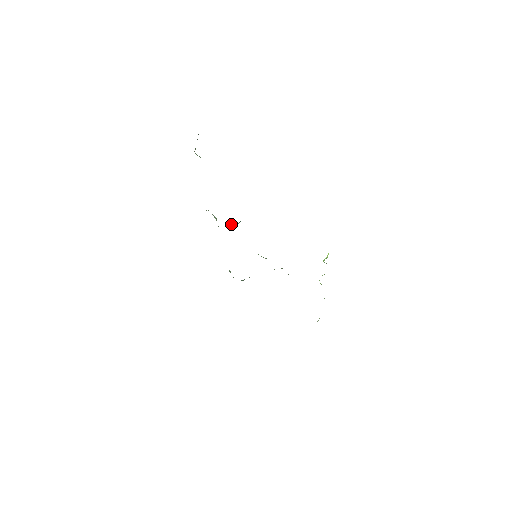
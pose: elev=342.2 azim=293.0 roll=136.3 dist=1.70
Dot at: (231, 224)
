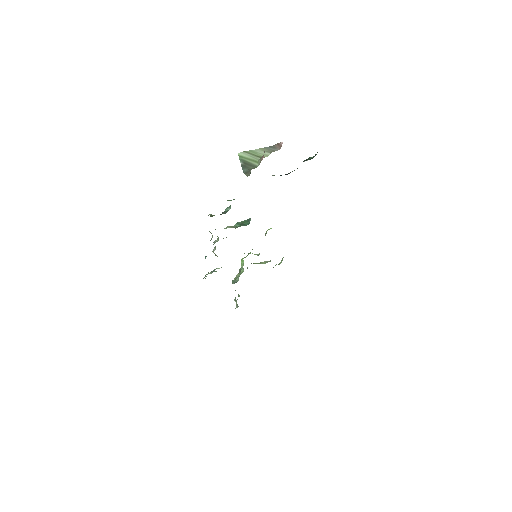
Dot at: (232, 226)
